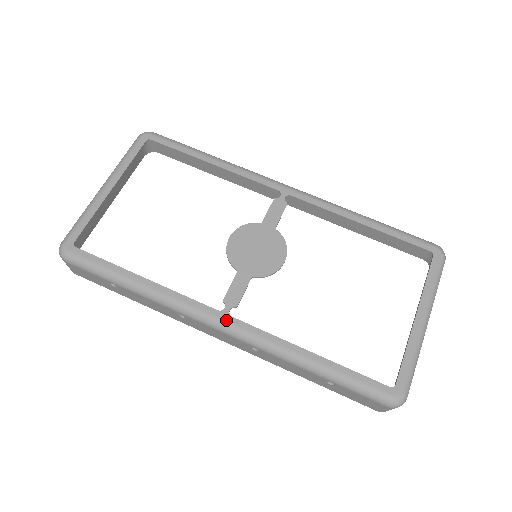
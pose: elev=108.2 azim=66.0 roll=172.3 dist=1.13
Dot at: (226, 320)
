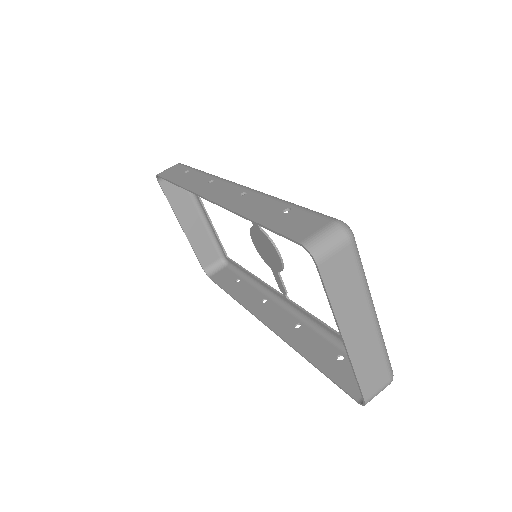
Dot at: occluded
